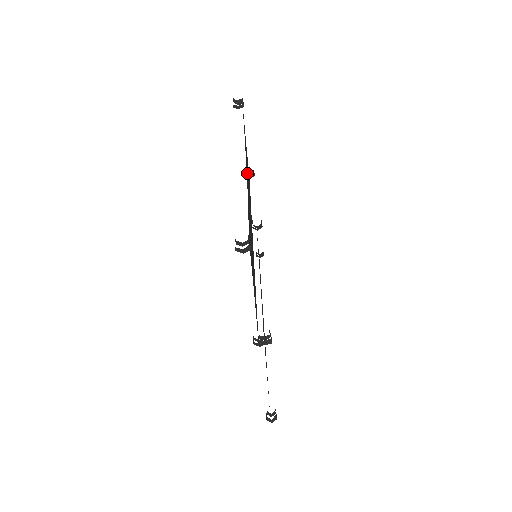
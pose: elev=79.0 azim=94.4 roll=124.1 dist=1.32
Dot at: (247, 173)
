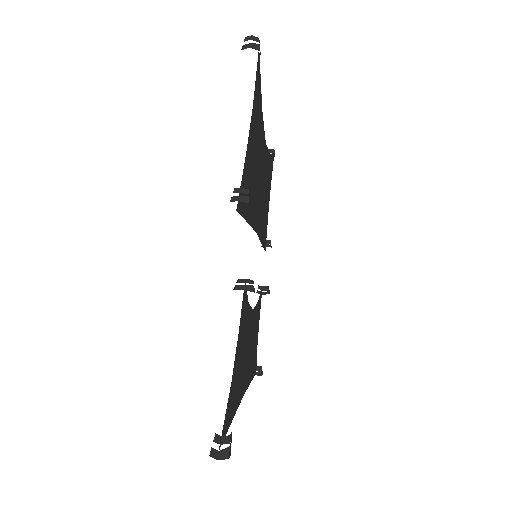
Dot at: (266, 175)
